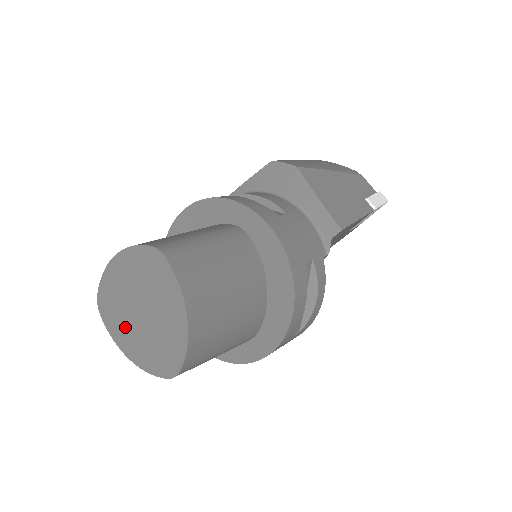
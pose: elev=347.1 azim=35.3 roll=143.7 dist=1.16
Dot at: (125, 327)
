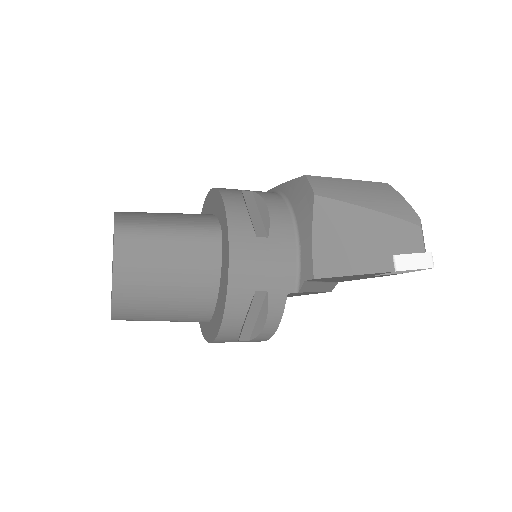
Dot at: occluded
